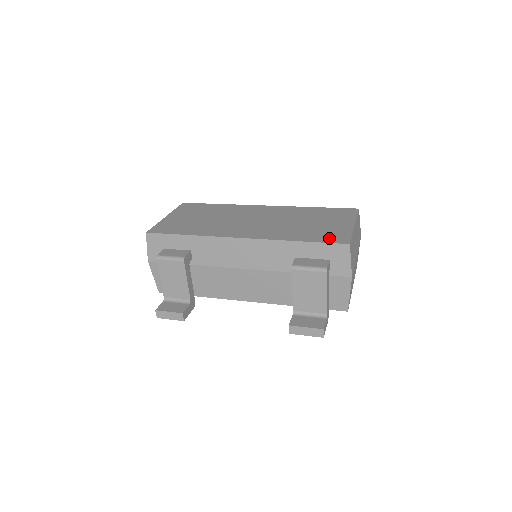
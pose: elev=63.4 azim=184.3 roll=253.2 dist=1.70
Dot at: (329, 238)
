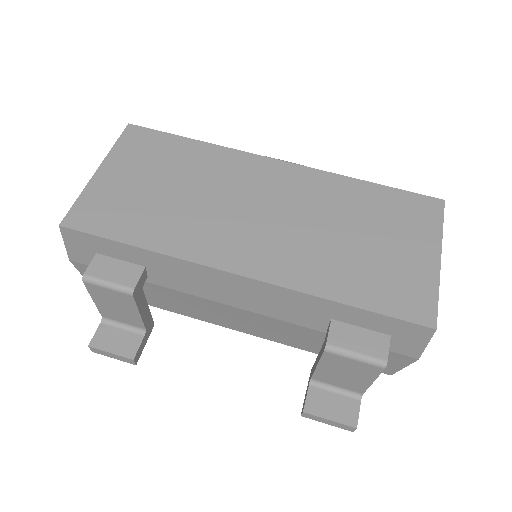
Dot at: (399, 302)
